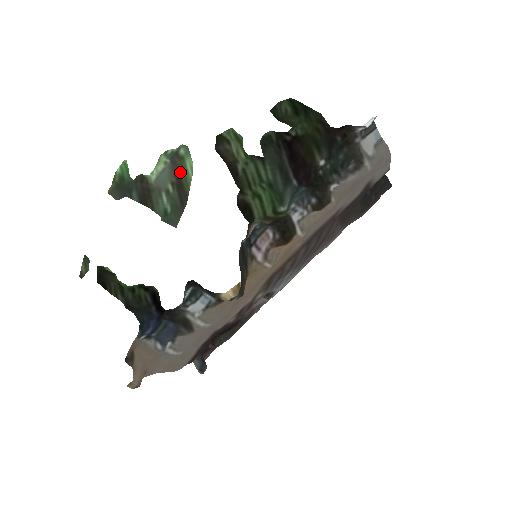
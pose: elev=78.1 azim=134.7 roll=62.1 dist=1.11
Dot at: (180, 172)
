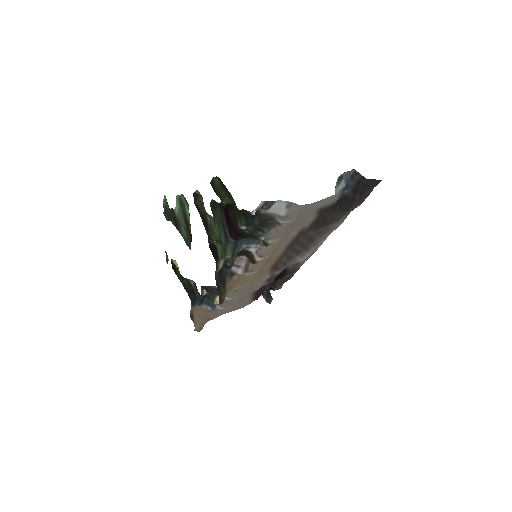
Dot at: (185, 213)
